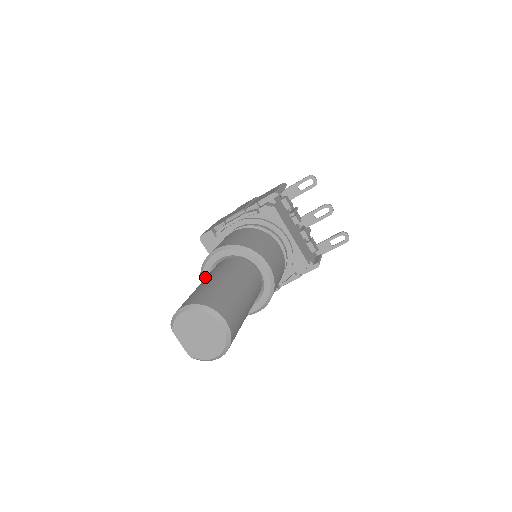
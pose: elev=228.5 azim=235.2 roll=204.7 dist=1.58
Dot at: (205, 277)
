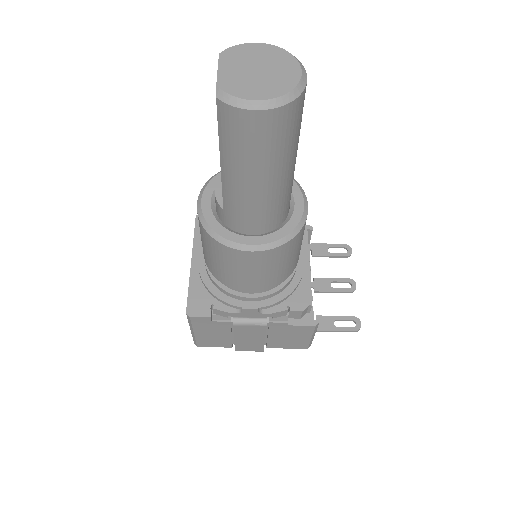
Dot at: occluded
